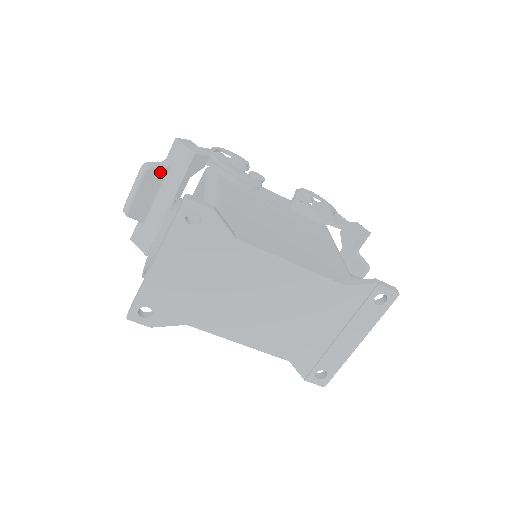
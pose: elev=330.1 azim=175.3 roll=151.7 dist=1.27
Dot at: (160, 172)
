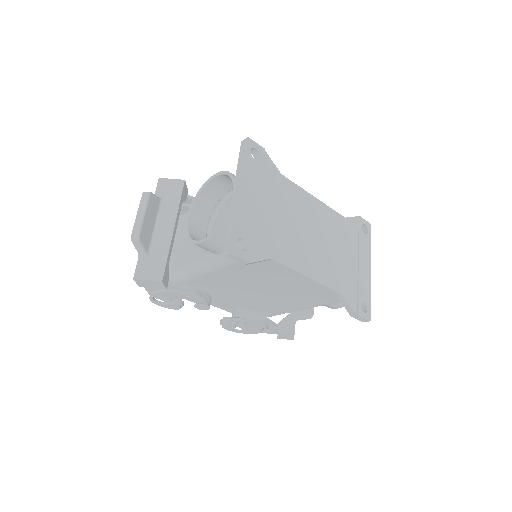
Dot at: (156, 201)
